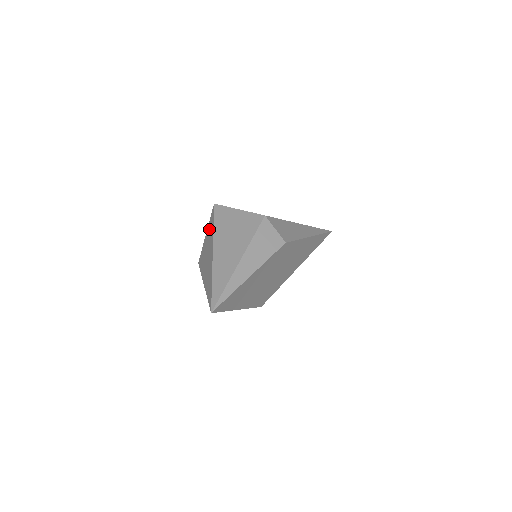
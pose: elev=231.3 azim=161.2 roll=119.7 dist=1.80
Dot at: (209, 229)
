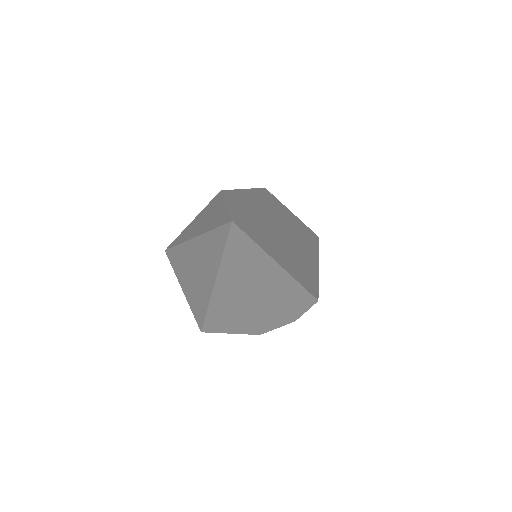
Dot at: (178, 269)
